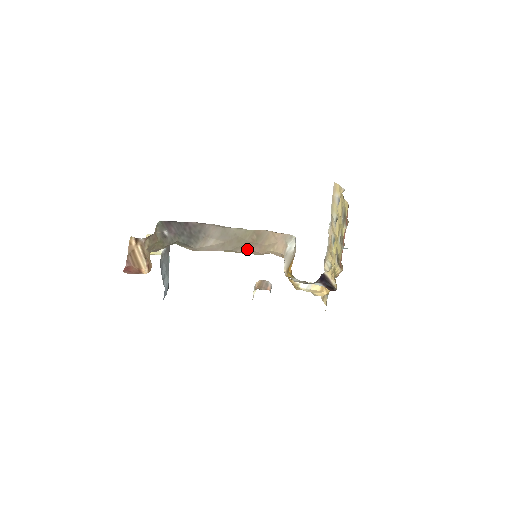
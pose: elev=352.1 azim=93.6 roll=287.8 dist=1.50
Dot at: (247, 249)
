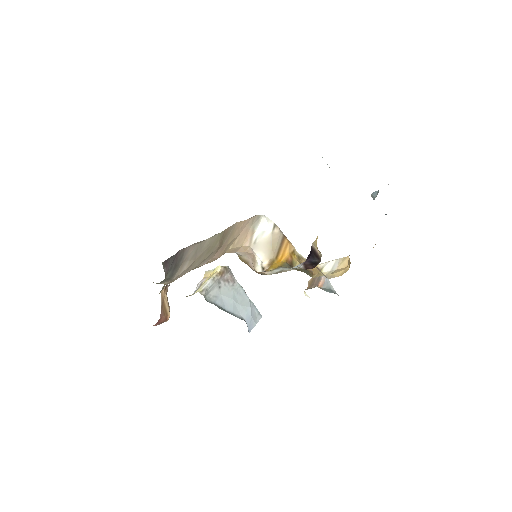
Dot at: (209, 259)
